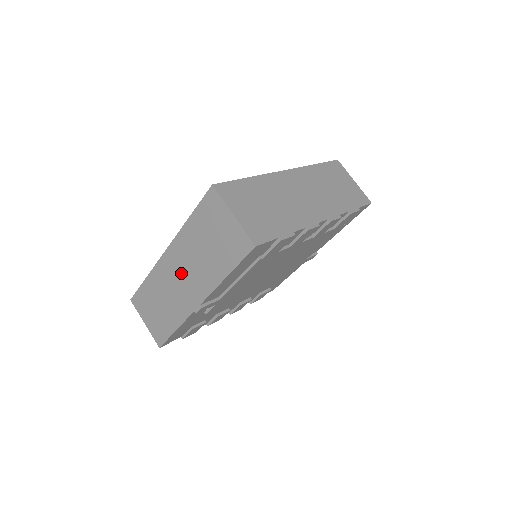
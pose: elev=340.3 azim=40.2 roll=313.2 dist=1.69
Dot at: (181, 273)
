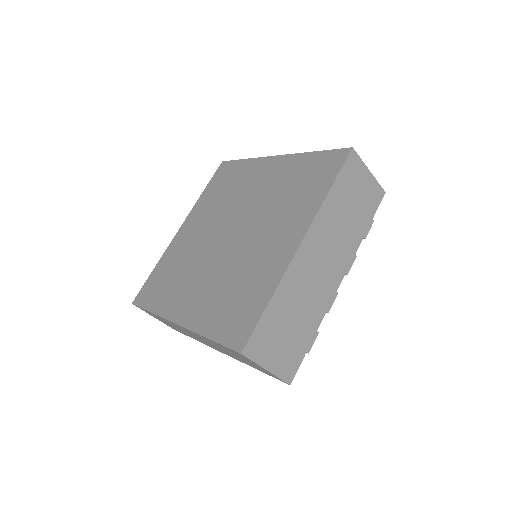
Dot at: occluded
